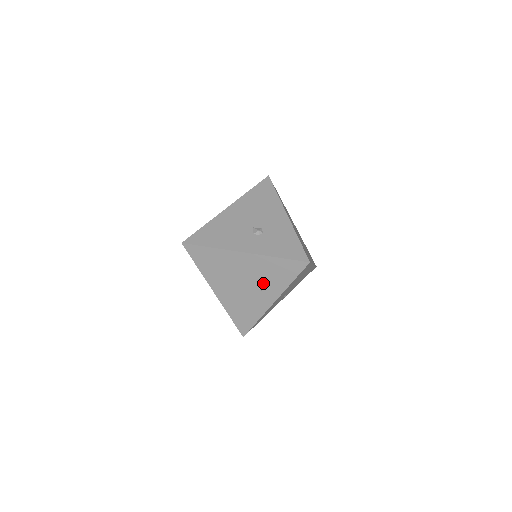
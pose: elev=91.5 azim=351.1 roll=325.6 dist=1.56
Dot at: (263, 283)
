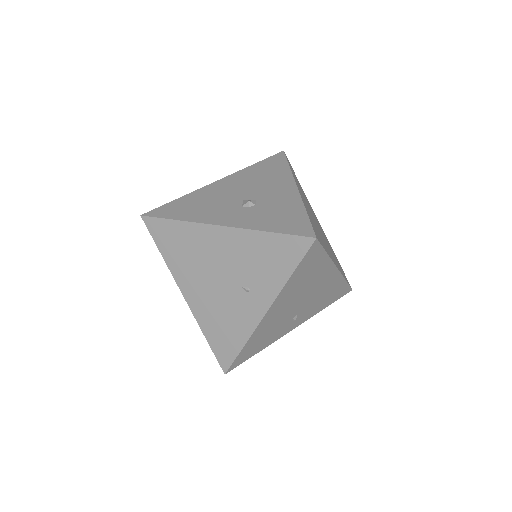
Dot at: (249, 278)
